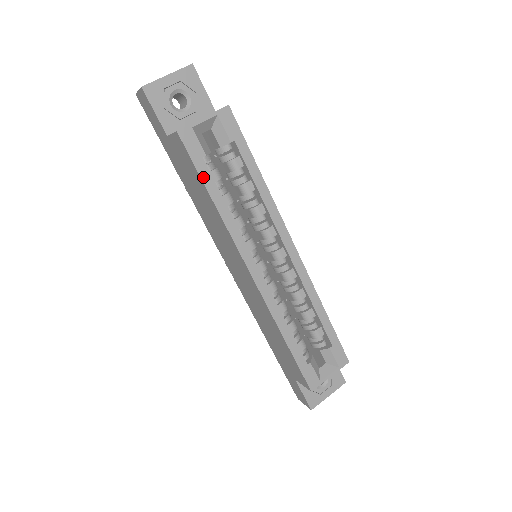
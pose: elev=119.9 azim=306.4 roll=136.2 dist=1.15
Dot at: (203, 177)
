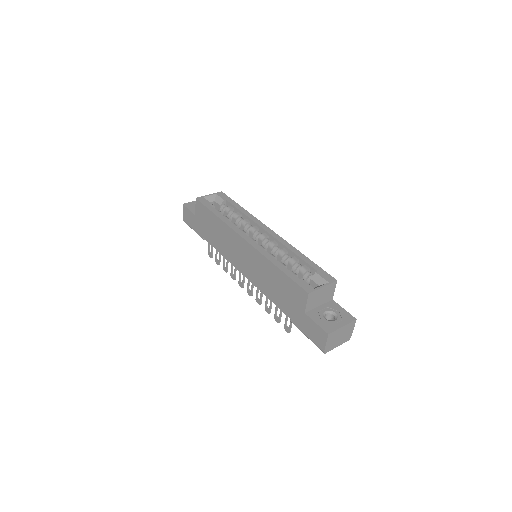
Dot at: (210, 209)
